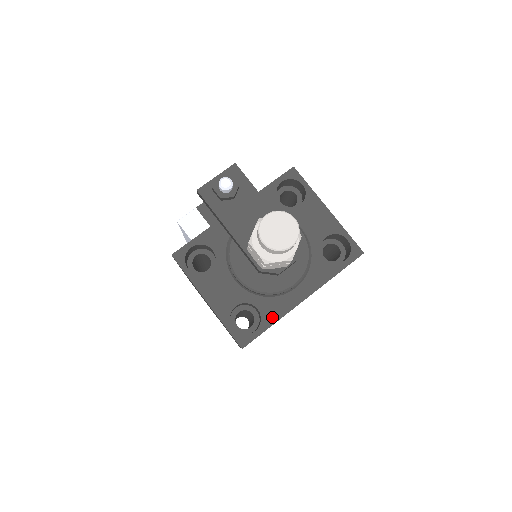
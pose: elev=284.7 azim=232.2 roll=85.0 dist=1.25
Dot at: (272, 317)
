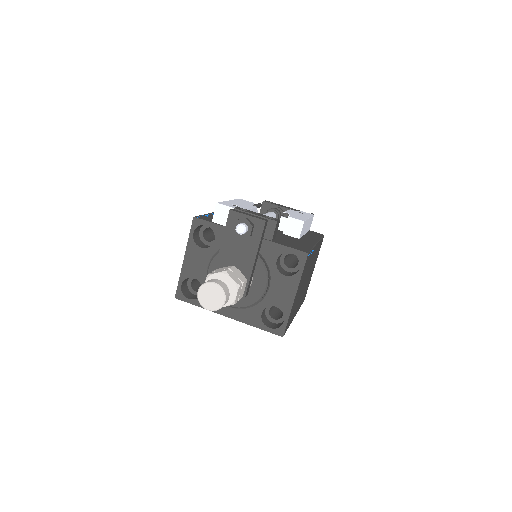
Dot at: occluded
